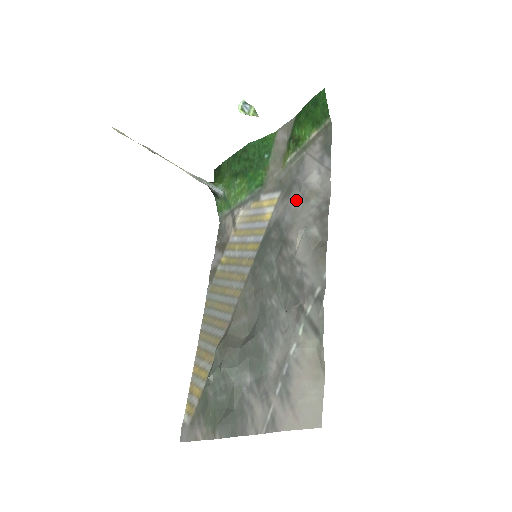
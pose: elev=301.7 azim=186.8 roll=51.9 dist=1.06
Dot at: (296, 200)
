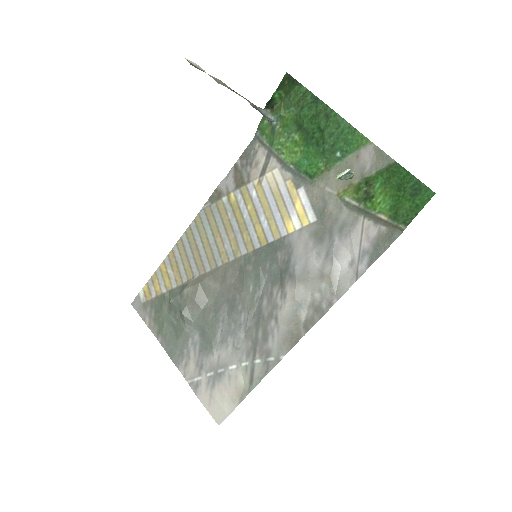
Dot at: (316, 263)
